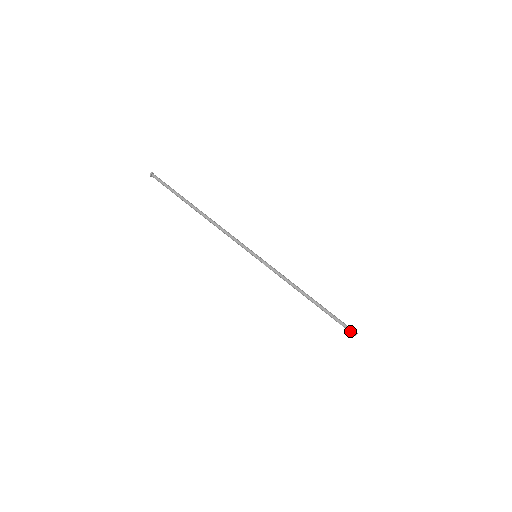
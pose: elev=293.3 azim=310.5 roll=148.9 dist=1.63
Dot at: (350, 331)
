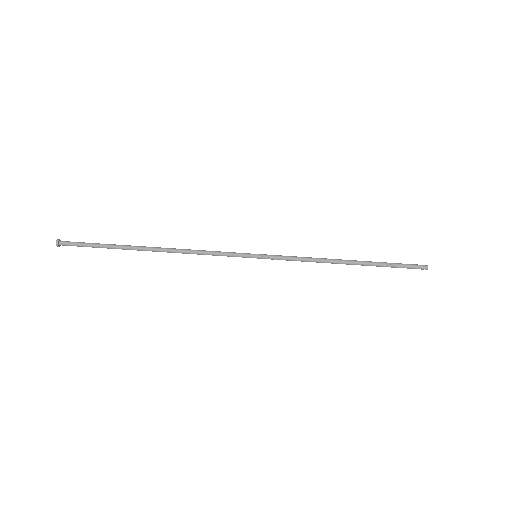
Dot at: (418, 268)
